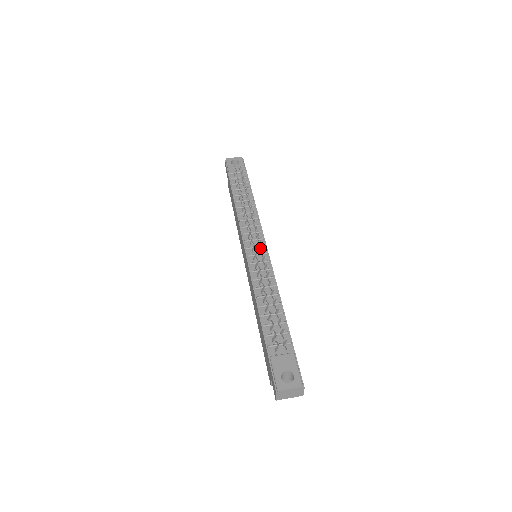
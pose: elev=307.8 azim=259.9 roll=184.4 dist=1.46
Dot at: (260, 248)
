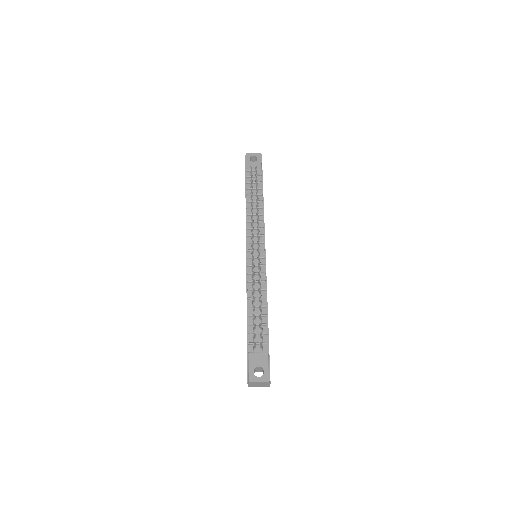
Dot at: (259, 252)
